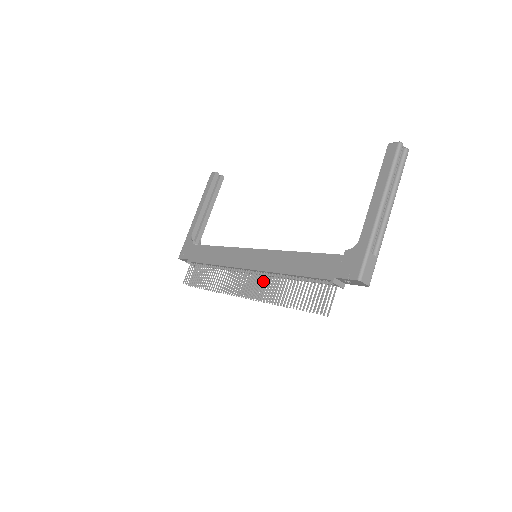
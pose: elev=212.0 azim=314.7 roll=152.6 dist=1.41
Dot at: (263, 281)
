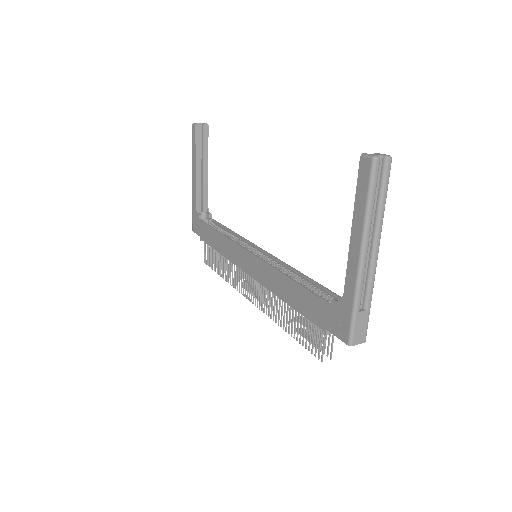
Dot at: occluded
